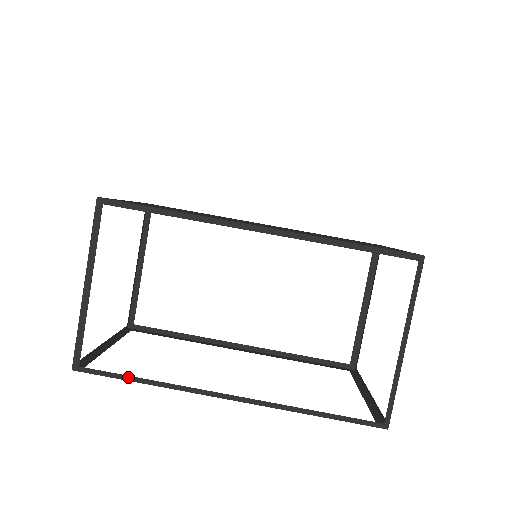
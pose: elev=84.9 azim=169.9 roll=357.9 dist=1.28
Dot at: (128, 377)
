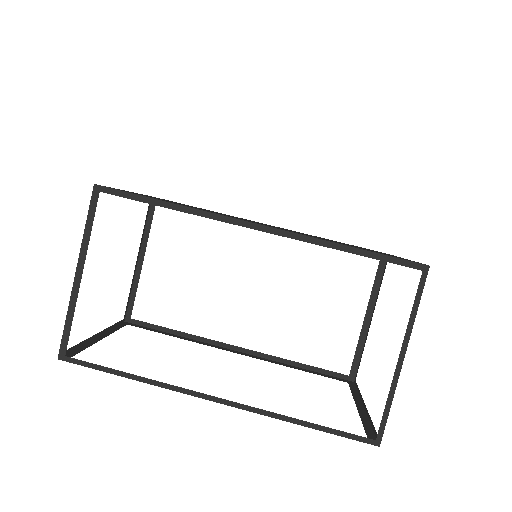
Dot at: (113, 370)
